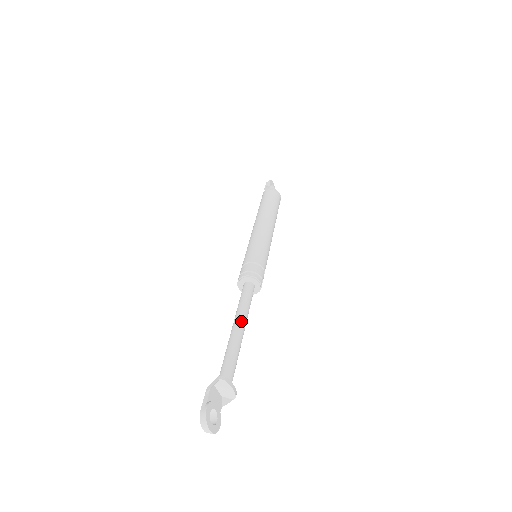
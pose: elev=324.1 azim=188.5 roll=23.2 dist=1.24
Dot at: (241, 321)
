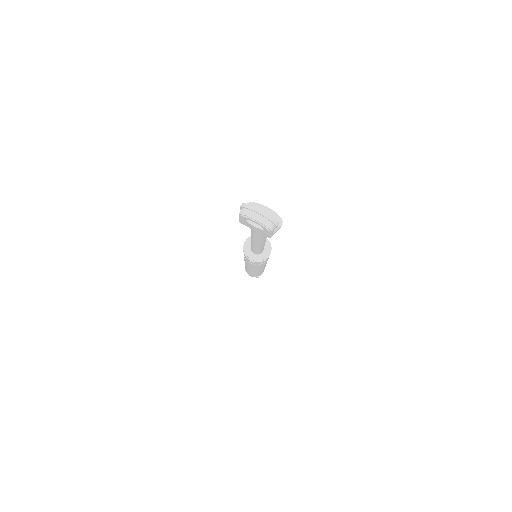
Dot at: occluded
